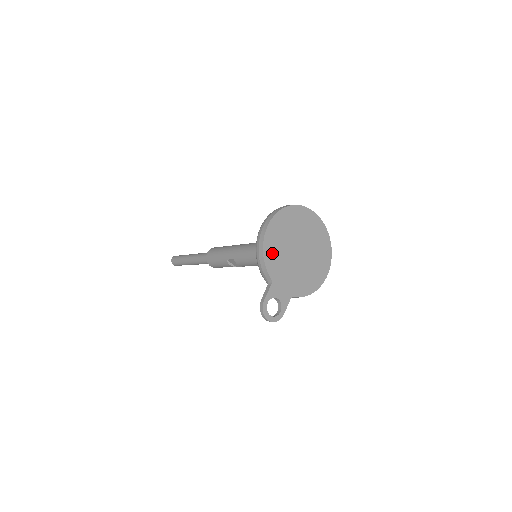
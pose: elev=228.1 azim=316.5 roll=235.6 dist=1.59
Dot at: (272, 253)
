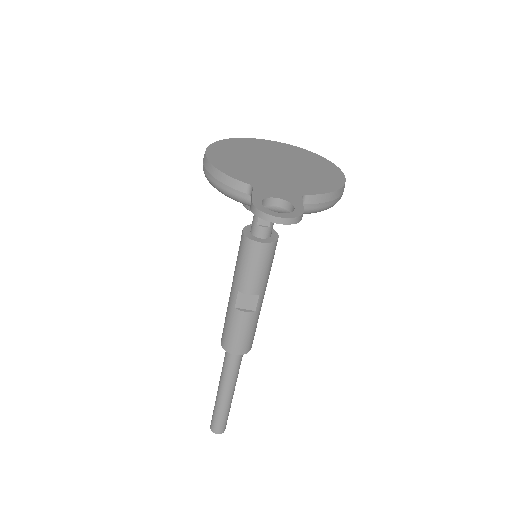
Dot at: (231, 167)
